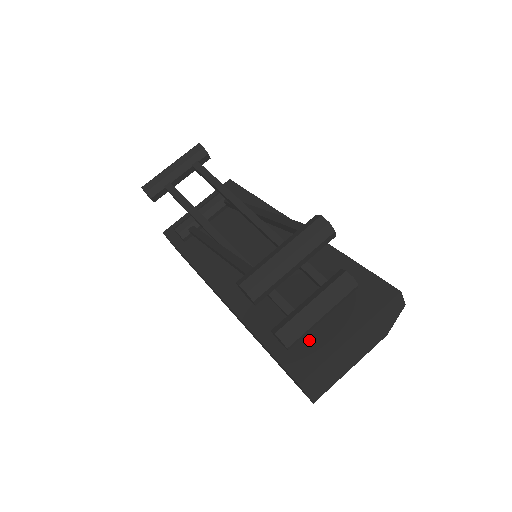
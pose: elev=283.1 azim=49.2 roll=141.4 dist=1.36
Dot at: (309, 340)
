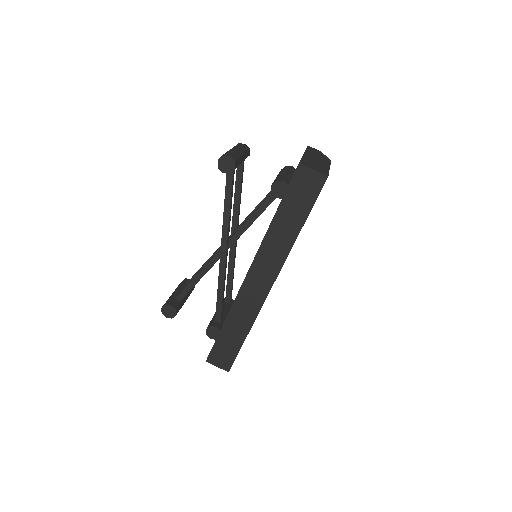
Dot at: occluded
